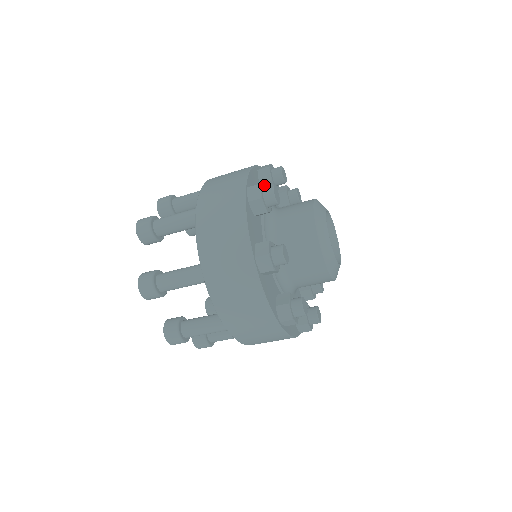
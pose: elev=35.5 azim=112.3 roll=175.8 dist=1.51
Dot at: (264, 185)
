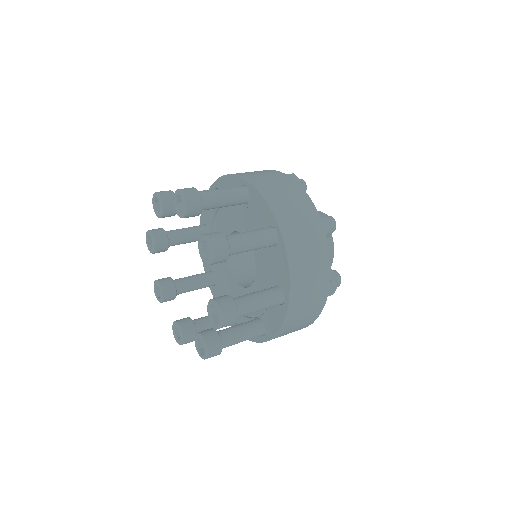
Dot at: (334, 273)
